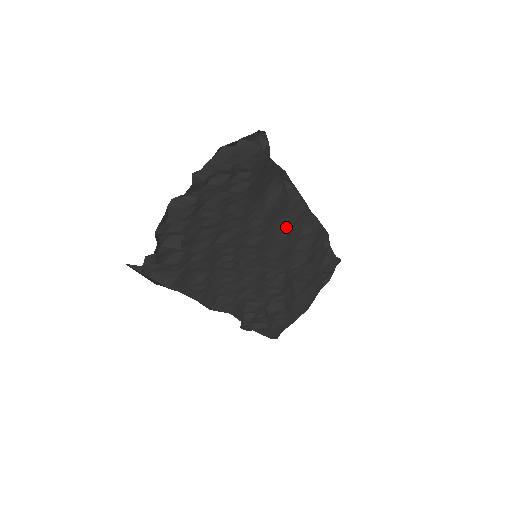
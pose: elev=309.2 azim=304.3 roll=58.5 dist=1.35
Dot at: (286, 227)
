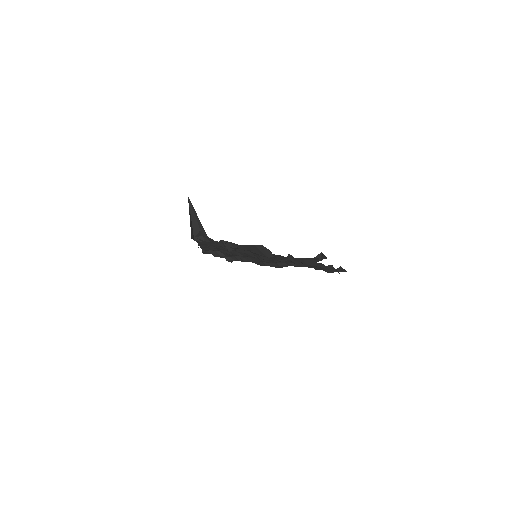
Dot at: (289, 262)
